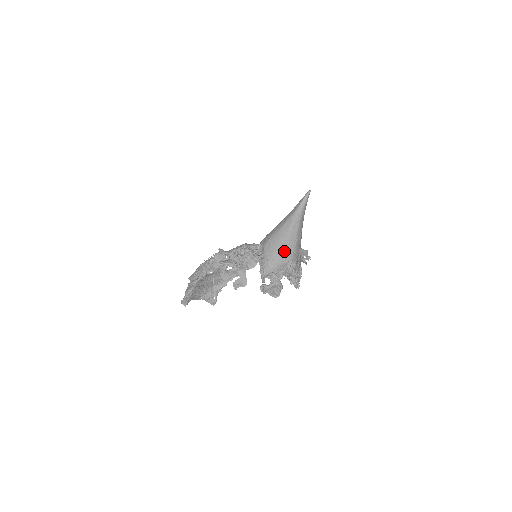
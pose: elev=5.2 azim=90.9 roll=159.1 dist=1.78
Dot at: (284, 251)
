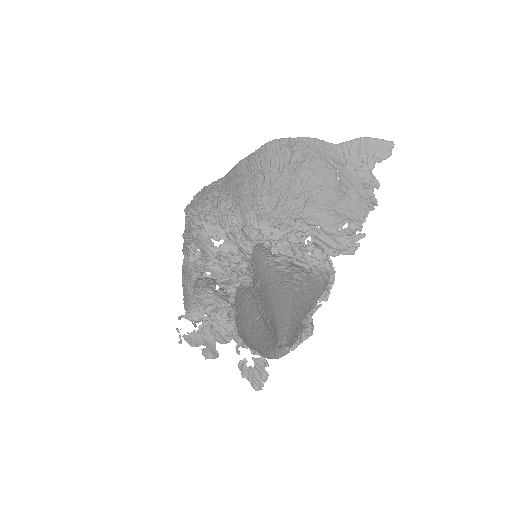
Dot at: occluded
